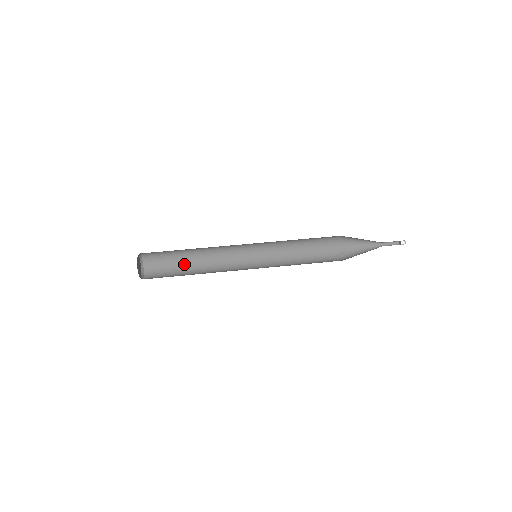
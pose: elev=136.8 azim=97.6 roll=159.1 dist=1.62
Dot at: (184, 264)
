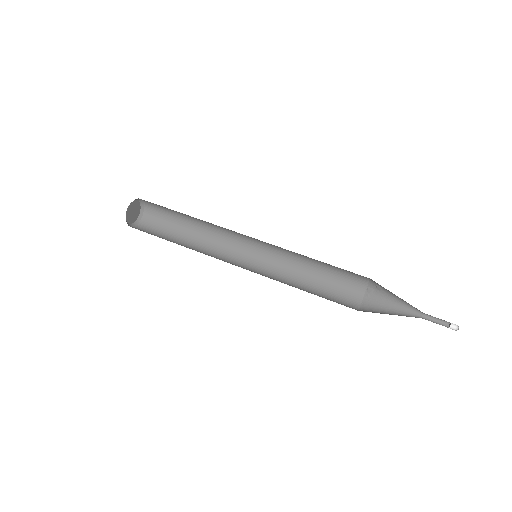
Dot at: (184, 218)
